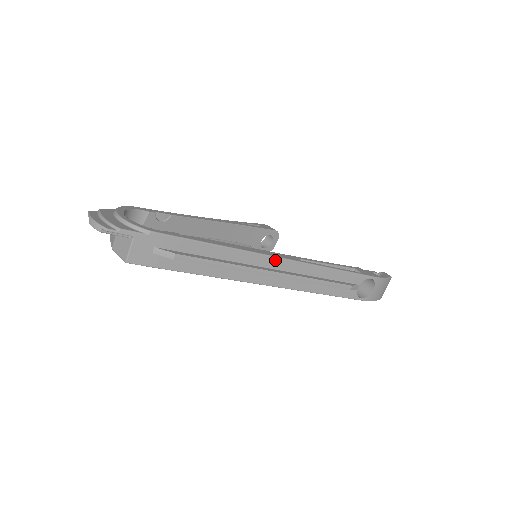
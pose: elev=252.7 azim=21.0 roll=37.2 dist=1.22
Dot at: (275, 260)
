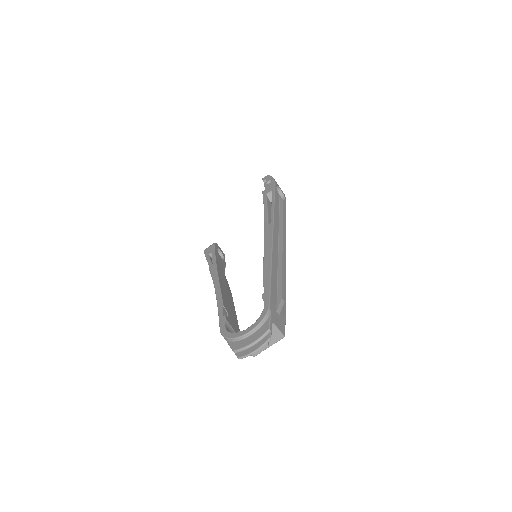
Dot at: (274, 238)
